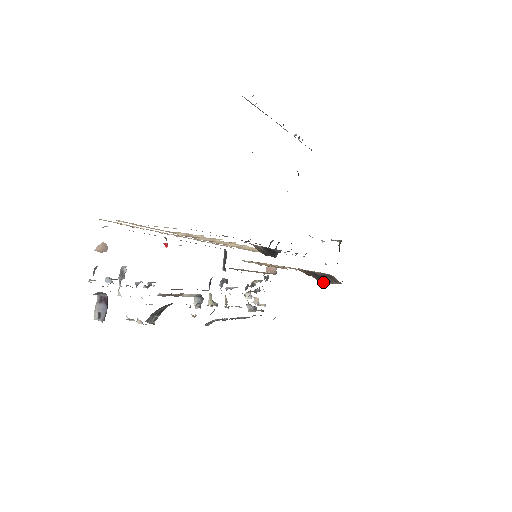
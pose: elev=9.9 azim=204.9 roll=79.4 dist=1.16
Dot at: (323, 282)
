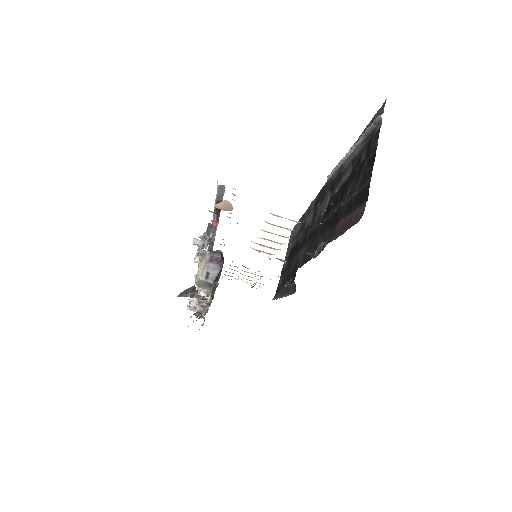
Dot at: occluded
